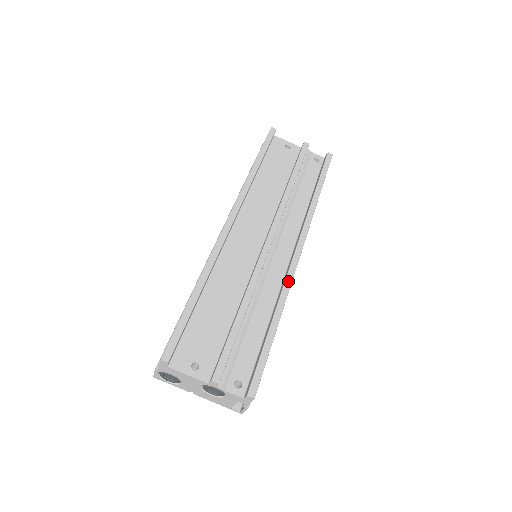
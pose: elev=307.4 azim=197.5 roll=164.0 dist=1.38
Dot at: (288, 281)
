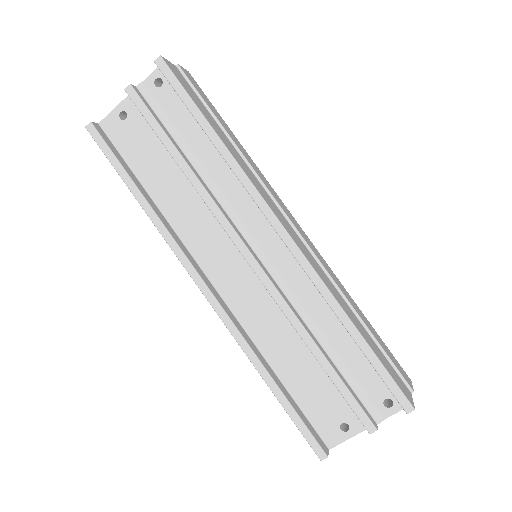
Dot at: (313, 277)
